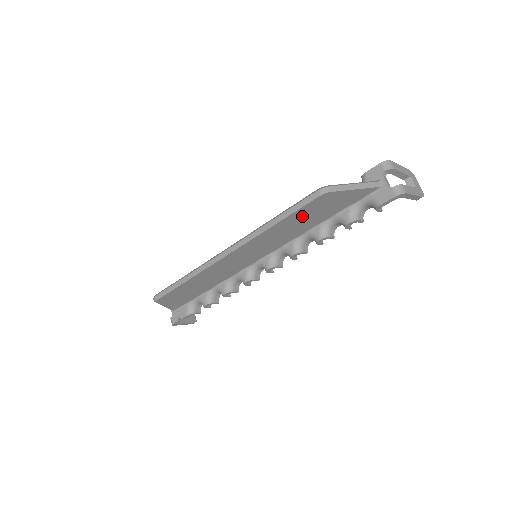
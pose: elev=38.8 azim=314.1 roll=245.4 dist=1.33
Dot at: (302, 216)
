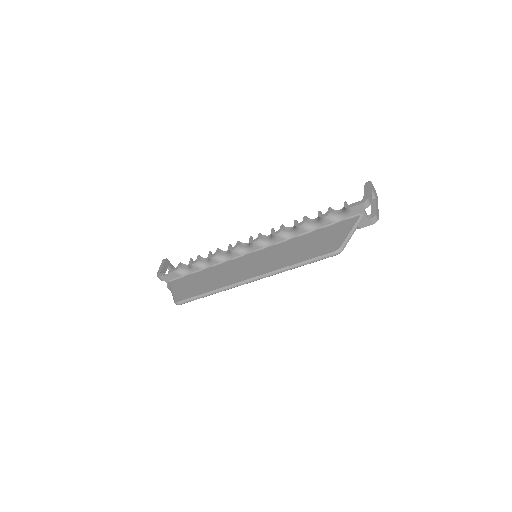
Dot at: occluded
